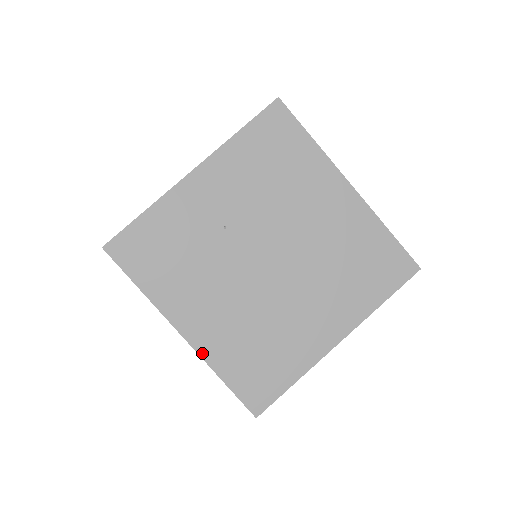
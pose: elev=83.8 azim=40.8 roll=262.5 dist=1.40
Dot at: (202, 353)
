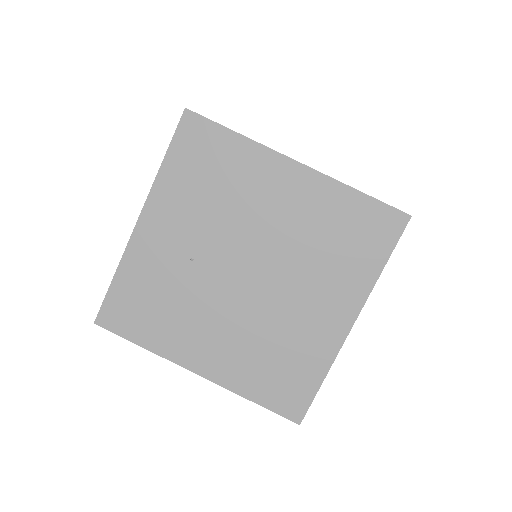
Dot at: (223, 383)
